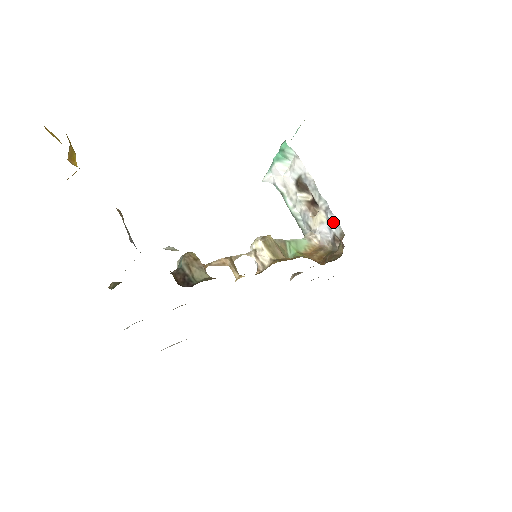
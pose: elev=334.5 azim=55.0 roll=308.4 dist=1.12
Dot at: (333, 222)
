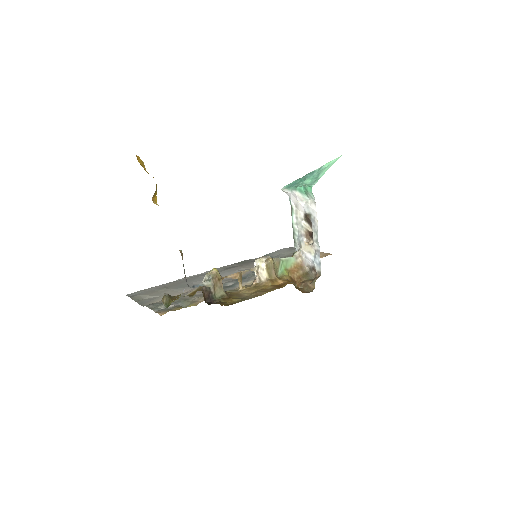
Dot at: (317, 261)
